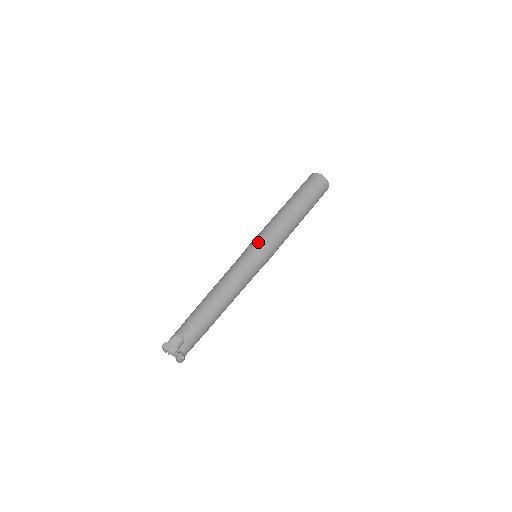
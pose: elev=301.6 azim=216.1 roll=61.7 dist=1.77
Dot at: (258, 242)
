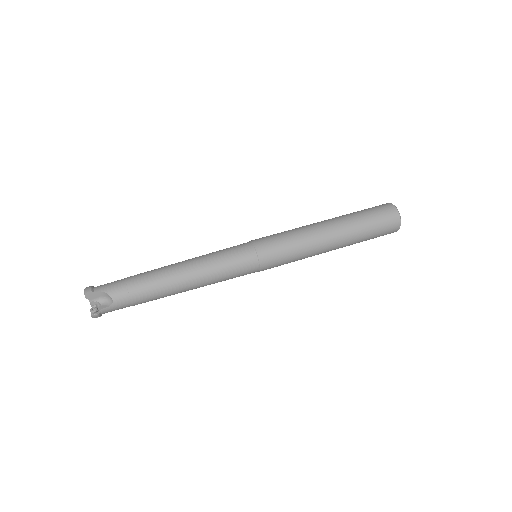
Dot at: (269, 250)
